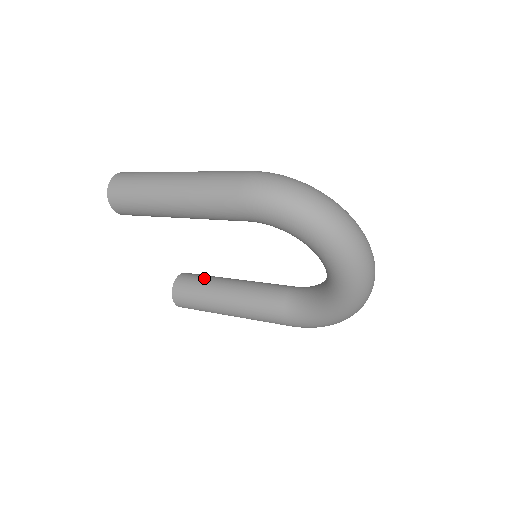
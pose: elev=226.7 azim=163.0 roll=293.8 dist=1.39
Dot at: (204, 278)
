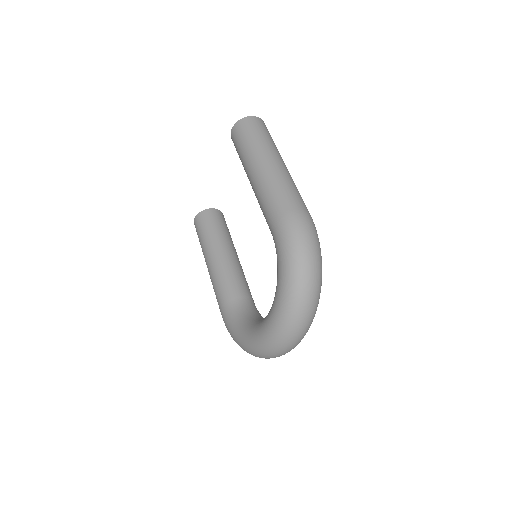
Dot at: (225, 229)
